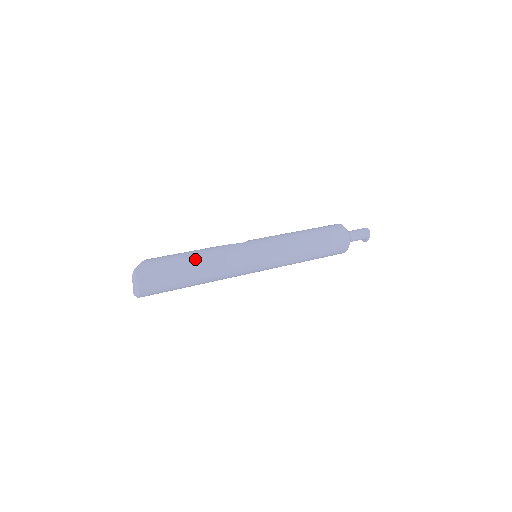
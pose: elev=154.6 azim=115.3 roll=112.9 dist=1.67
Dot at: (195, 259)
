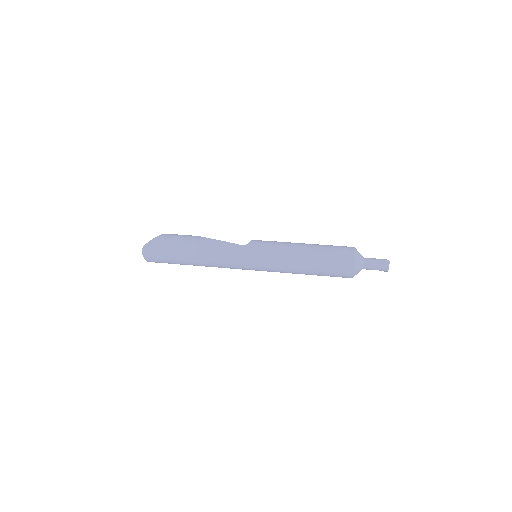
Dot at: (193, 251)
